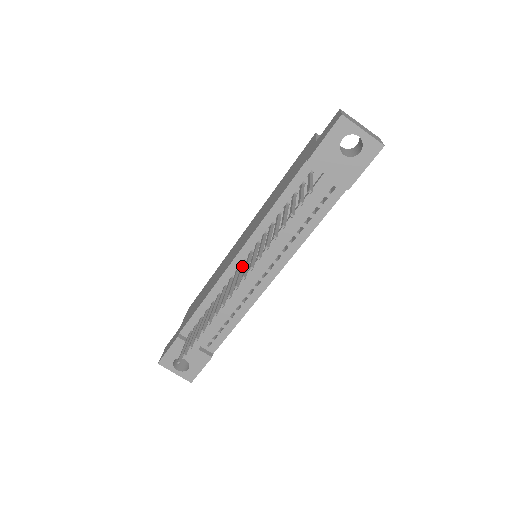
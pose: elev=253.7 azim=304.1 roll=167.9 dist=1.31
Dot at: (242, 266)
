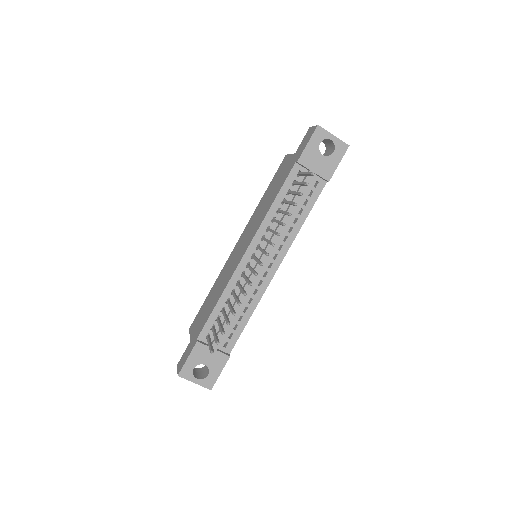
Dot at: (254, 256)
